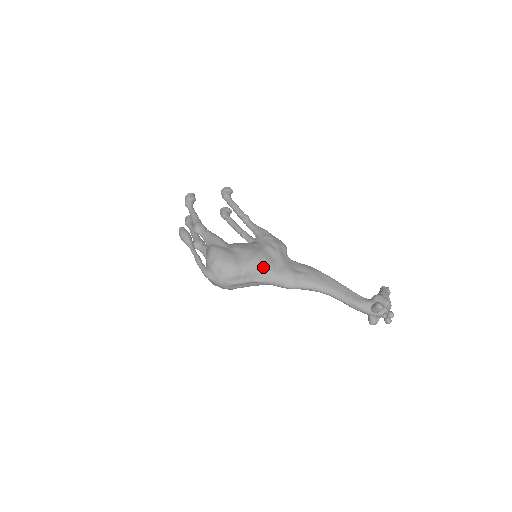
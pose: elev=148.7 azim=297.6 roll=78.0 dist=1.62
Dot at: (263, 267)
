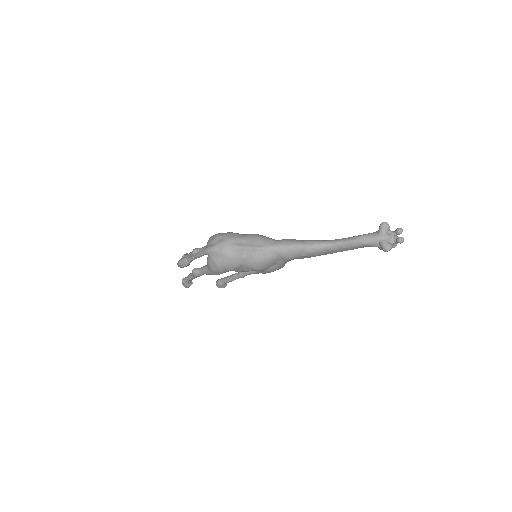
Dot at: (264, 237)
